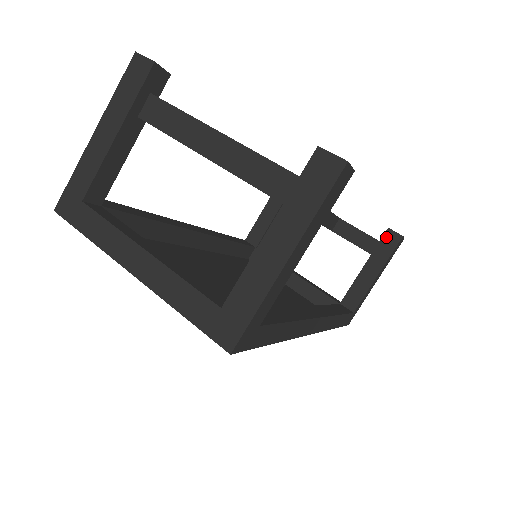
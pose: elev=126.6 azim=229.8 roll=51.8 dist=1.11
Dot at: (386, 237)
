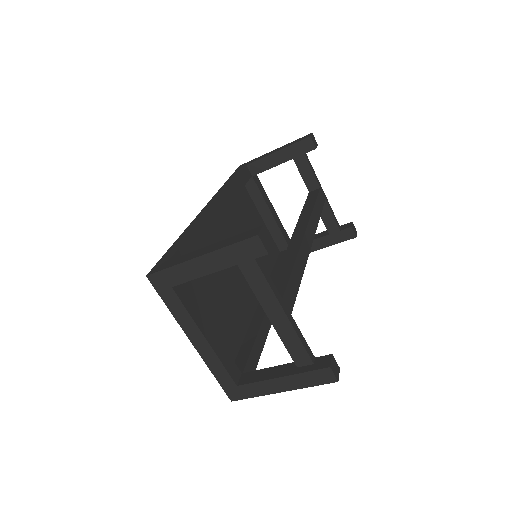
Dot at: (346, 231)
